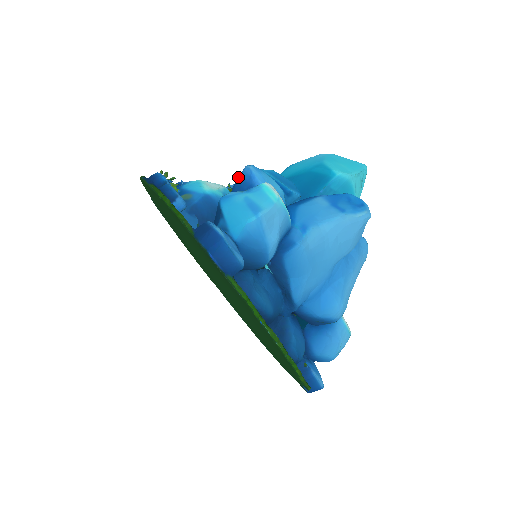
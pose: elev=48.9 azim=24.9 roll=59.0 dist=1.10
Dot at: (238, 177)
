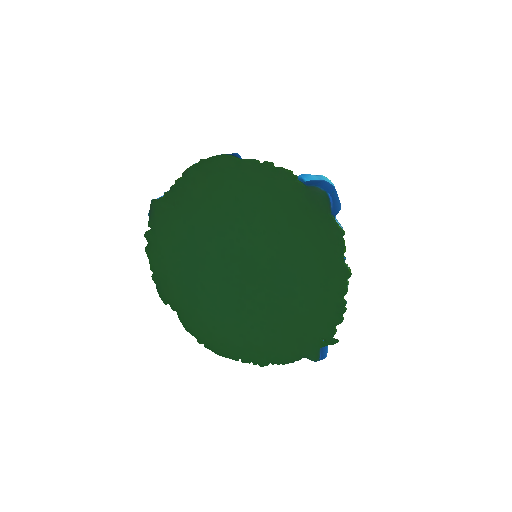
Dot at: occluded
